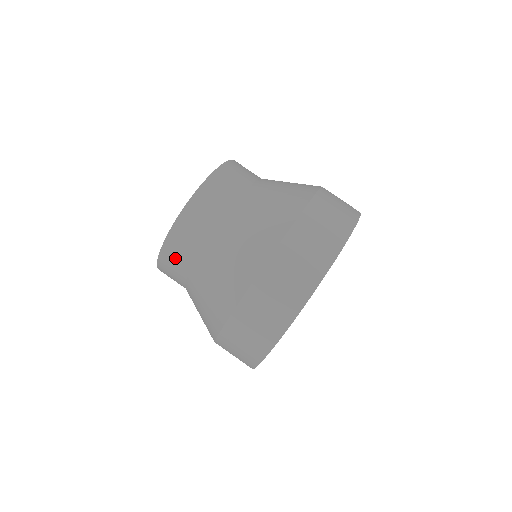
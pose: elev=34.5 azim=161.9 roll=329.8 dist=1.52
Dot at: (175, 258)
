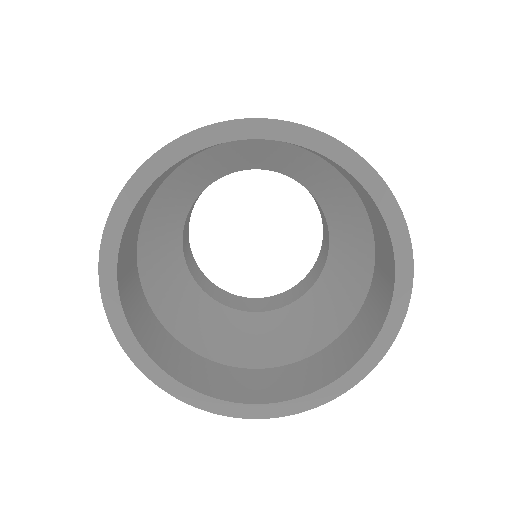
Dot at: occluded
